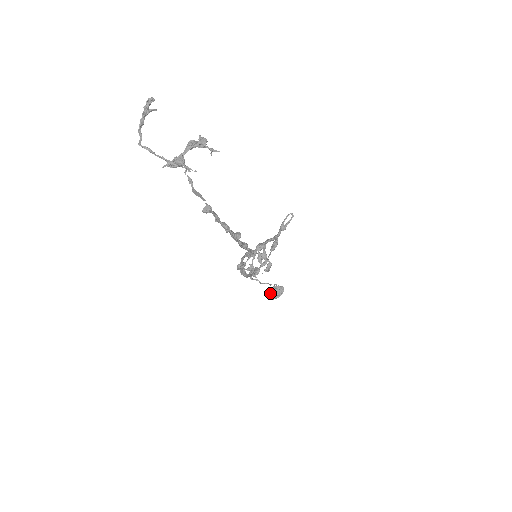
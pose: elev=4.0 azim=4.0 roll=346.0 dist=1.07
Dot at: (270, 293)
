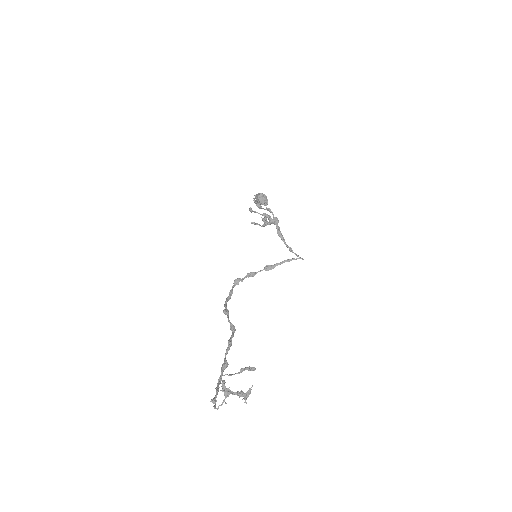
Dot at: (258, 196)
